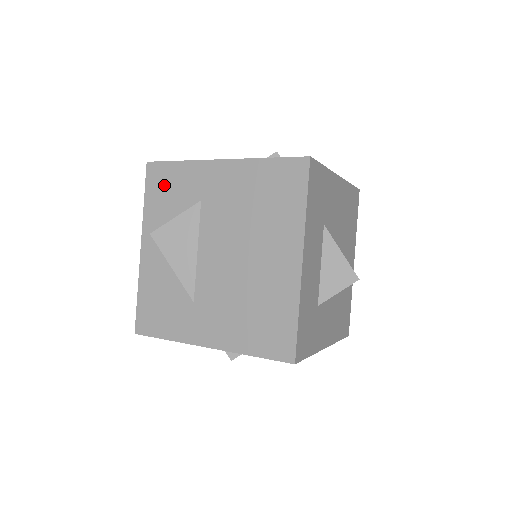
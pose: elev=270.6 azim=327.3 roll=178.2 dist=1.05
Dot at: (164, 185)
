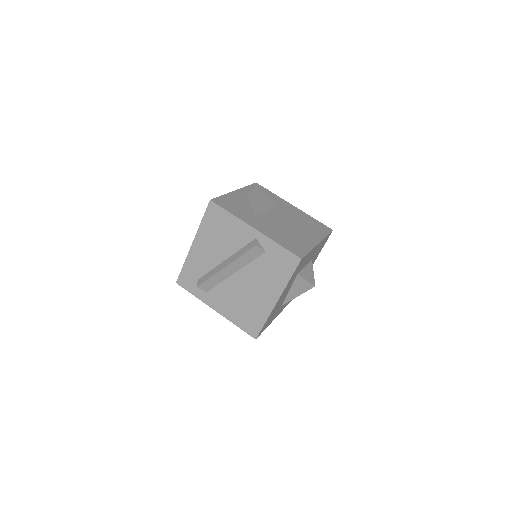
Dot at: (261, 191)
